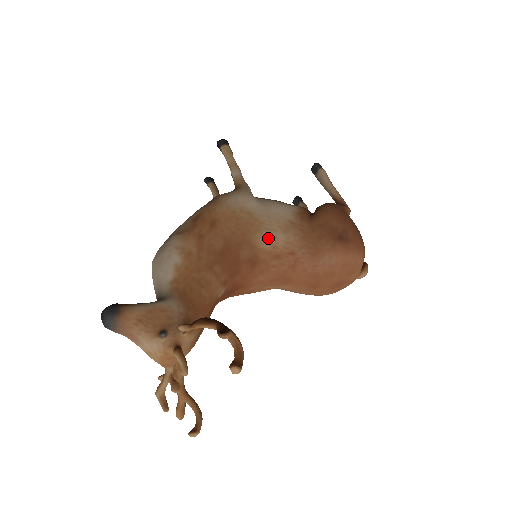
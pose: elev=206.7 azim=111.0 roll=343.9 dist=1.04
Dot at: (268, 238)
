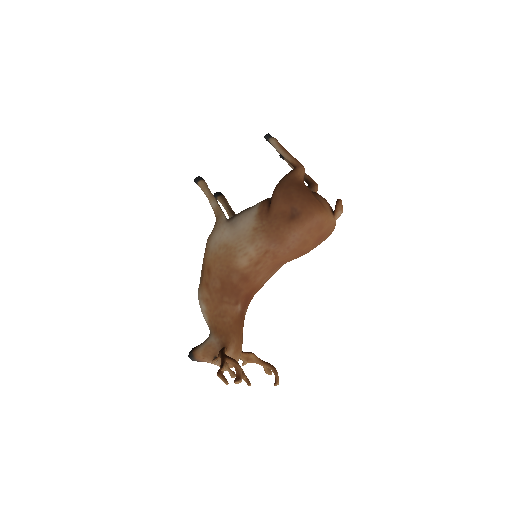
Dot at: (243, 258)
